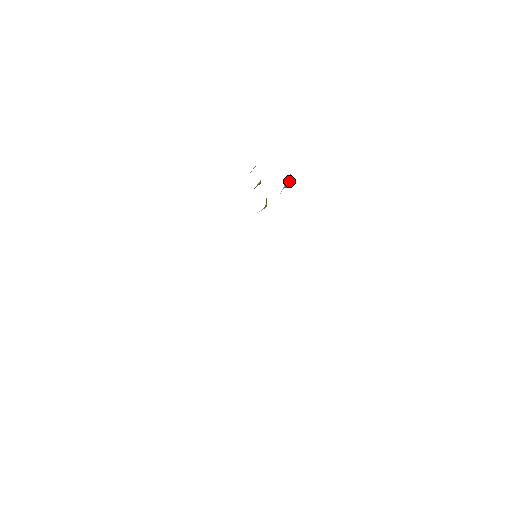
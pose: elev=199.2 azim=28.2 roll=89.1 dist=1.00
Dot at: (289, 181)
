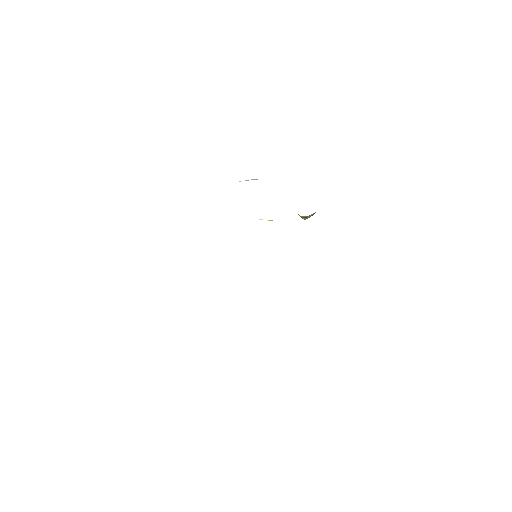
Dot at: (312, 215)
